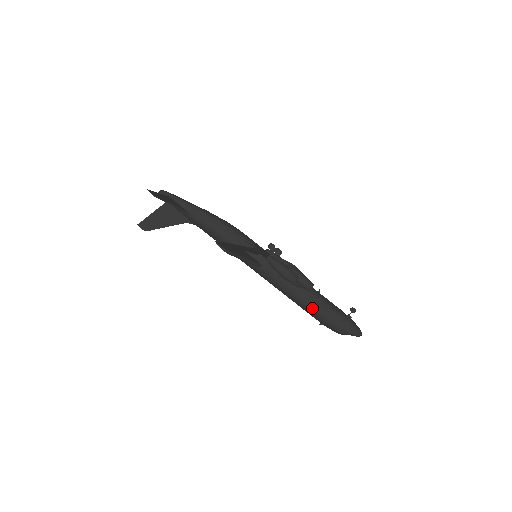
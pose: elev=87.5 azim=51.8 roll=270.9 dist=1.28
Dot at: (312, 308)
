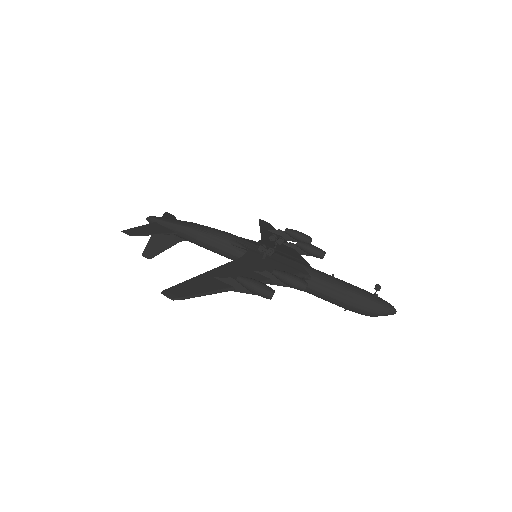
Dot at: (328, 298)
